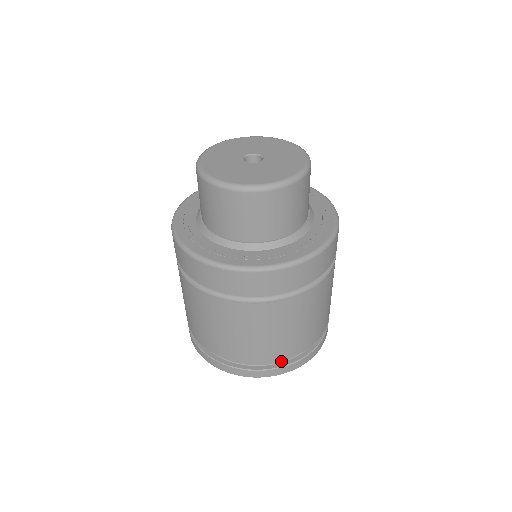
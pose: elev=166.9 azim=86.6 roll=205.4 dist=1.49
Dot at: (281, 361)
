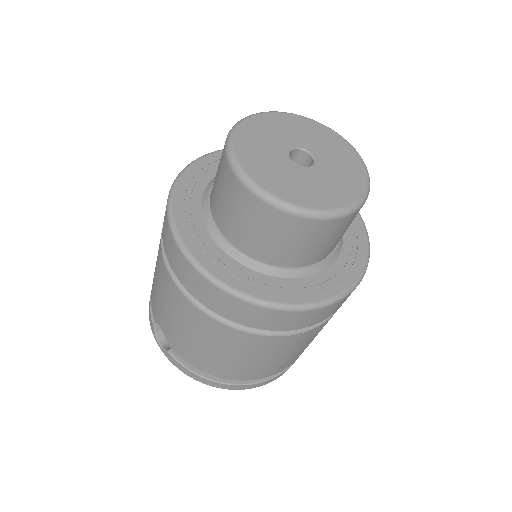
Dot at: occluded
